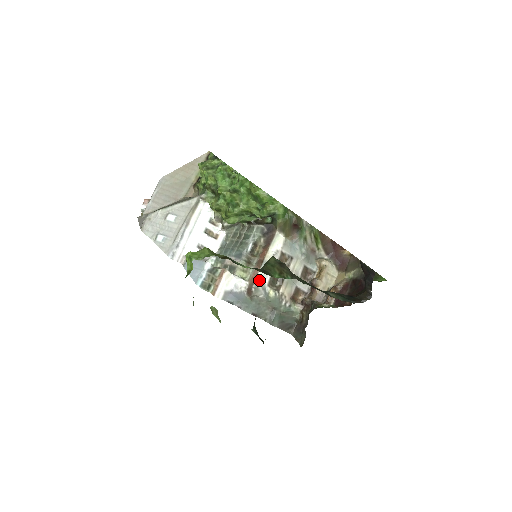
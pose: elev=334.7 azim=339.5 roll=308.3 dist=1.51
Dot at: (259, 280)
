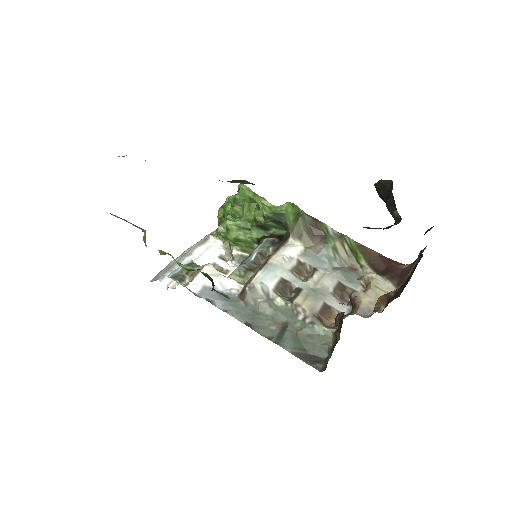
Dot at: (258, 280)
